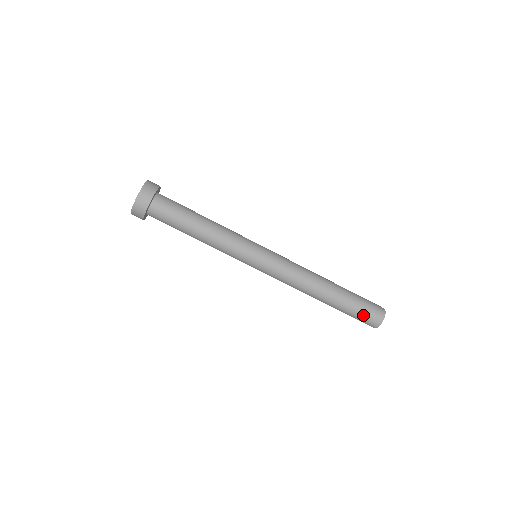
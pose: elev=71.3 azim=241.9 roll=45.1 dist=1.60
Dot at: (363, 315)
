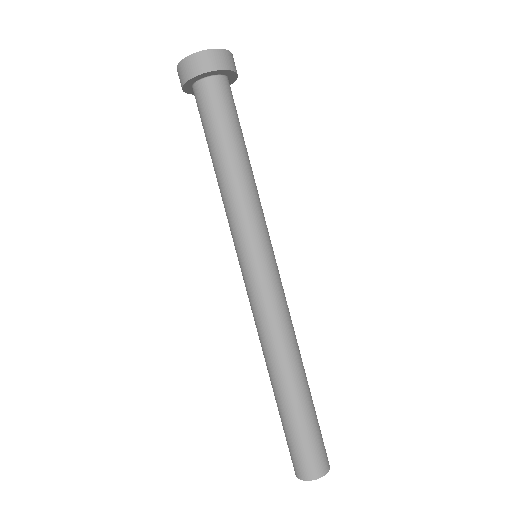
Dot at: (296, 448)
